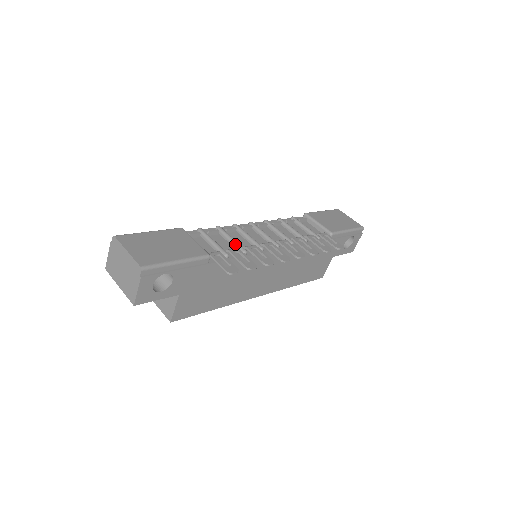
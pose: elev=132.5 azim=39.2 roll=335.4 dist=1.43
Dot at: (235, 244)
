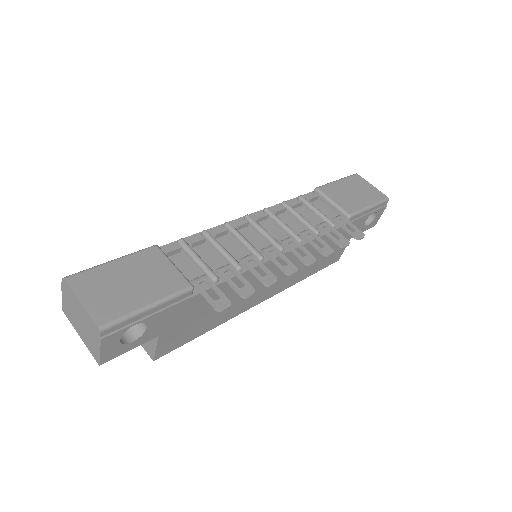
Dot at: (227, 257)
